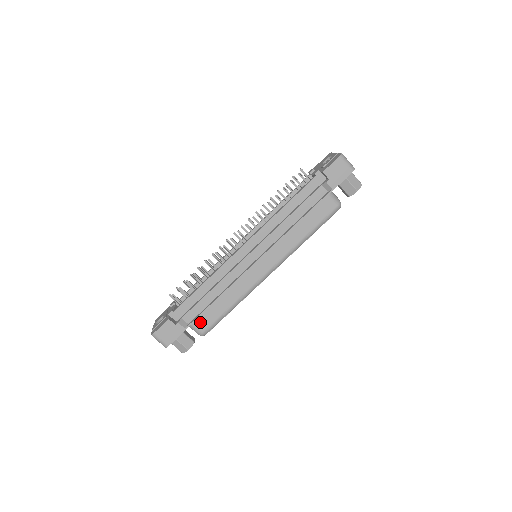
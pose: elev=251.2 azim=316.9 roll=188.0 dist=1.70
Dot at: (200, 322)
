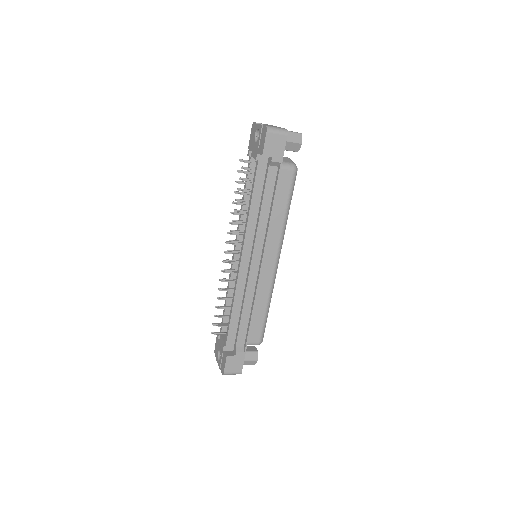
Dot at: (251, 337)
